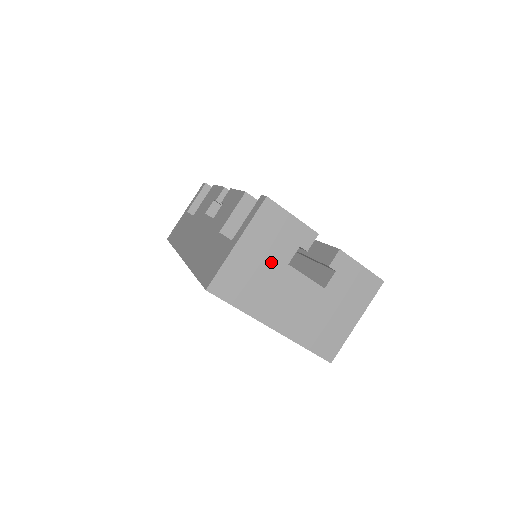
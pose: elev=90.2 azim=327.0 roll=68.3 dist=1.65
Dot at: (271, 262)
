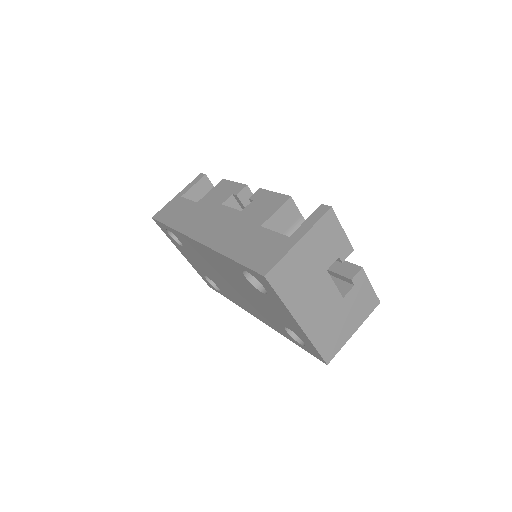
Dot at: (317, 265)
